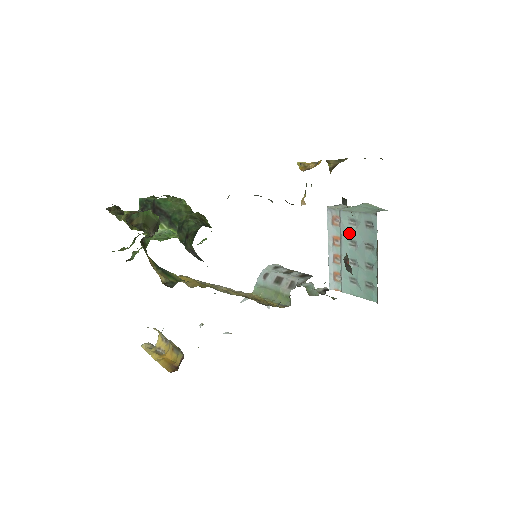
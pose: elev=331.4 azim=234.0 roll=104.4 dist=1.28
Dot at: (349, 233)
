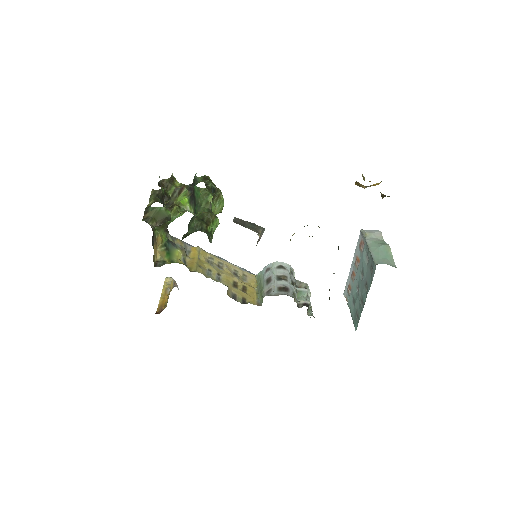
Dot at: (363, 264)
